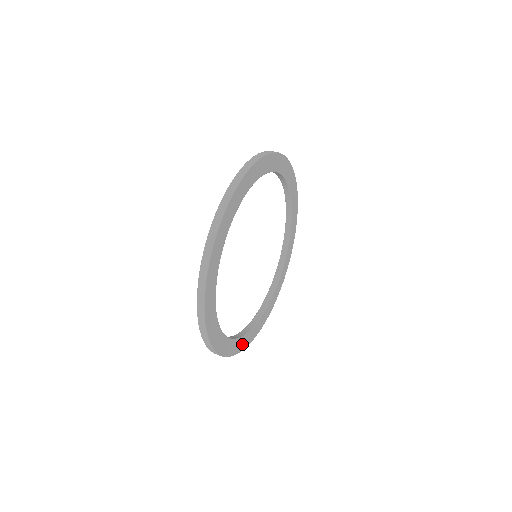
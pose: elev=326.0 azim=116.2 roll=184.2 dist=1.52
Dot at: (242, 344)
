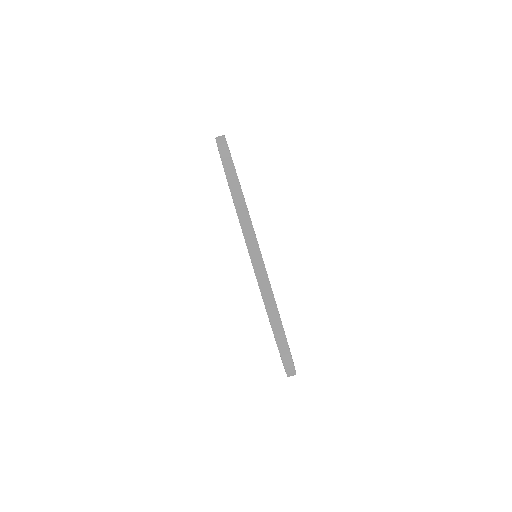
Dot at: occluded
